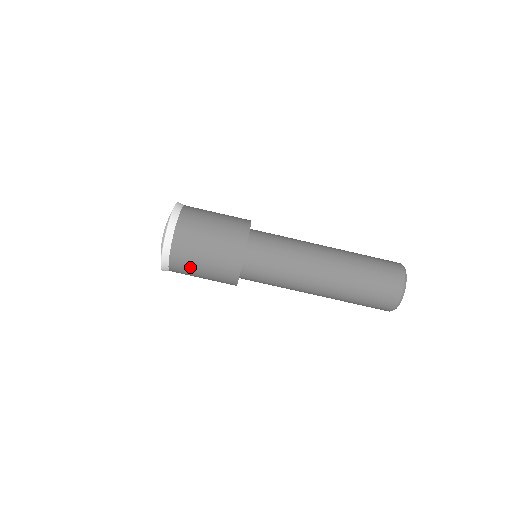
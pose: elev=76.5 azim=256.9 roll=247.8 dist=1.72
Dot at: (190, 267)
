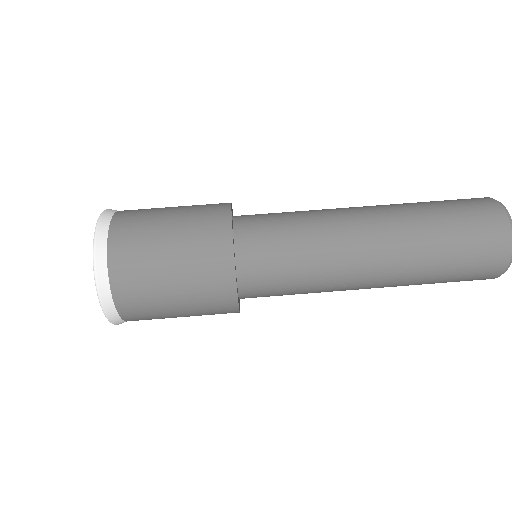
Dot at: (153, 305)
